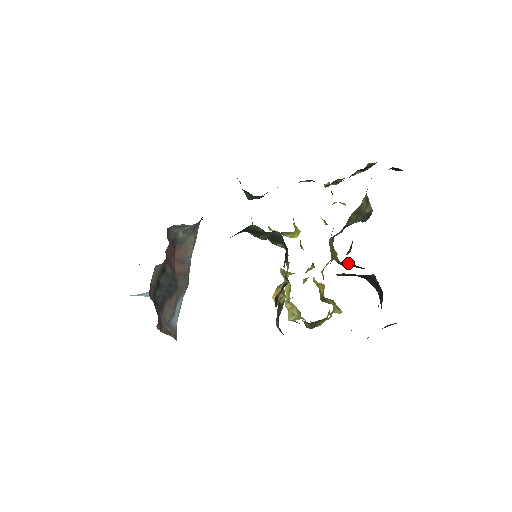
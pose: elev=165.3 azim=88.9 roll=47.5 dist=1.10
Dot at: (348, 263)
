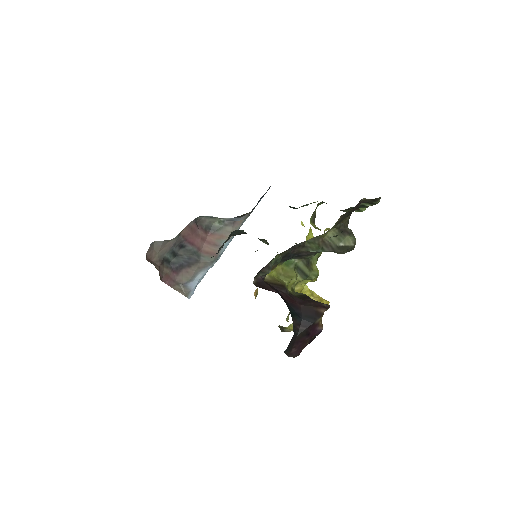
Dot at: (259, 282)
